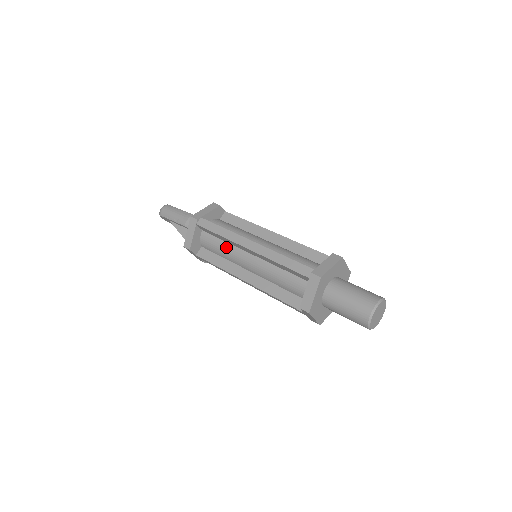
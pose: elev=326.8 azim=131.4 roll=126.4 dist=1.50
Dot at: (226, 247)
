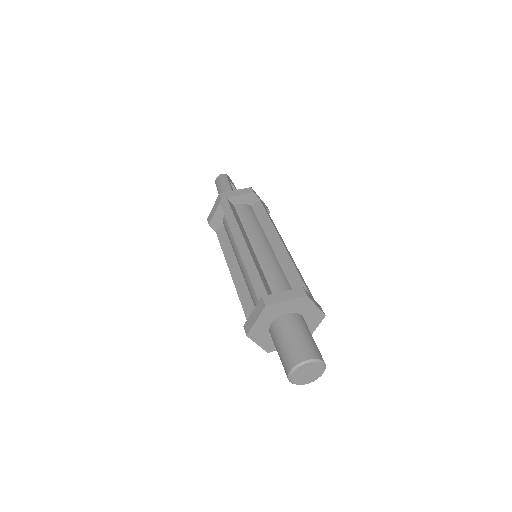
Dot at: occluded
